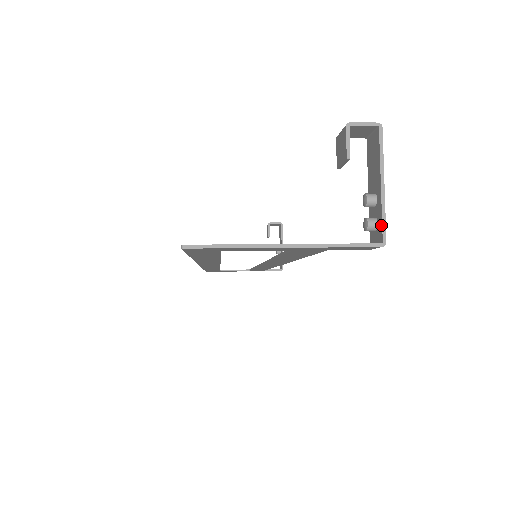
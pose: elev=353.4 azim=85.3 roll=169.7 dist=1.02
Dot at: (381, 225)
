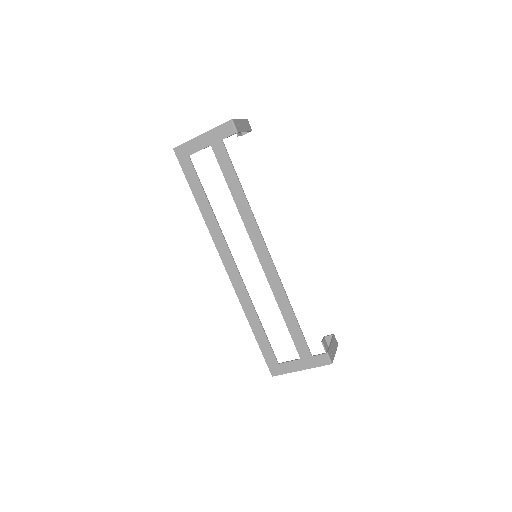
Dot at: (234, 120)
